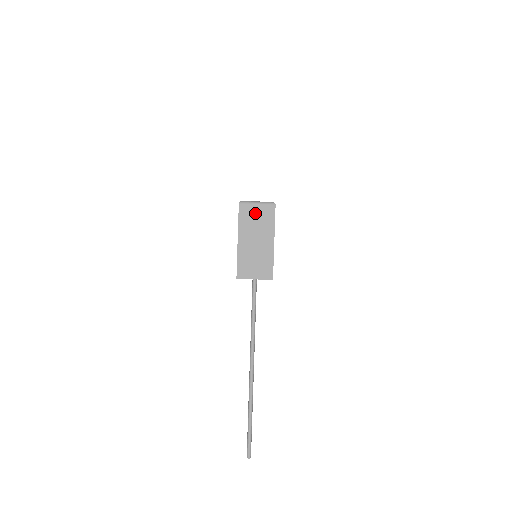
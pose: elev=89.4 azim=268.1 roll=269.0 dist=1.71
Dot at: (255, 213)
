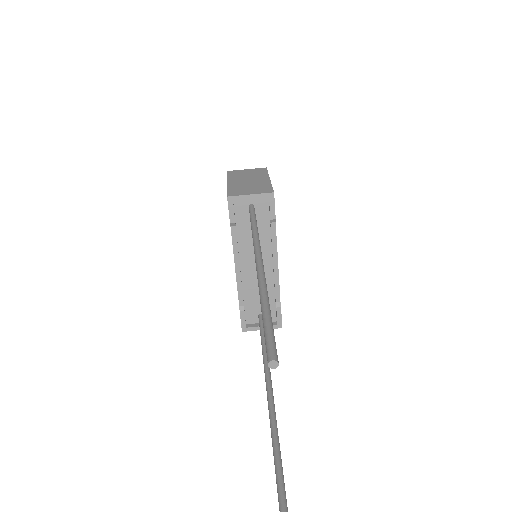
Dot at: (245, 172)
